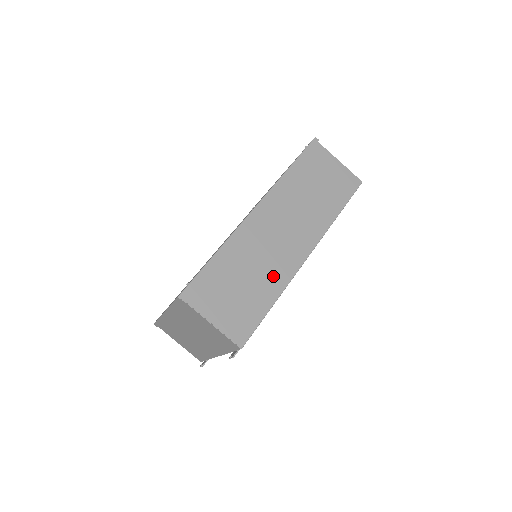
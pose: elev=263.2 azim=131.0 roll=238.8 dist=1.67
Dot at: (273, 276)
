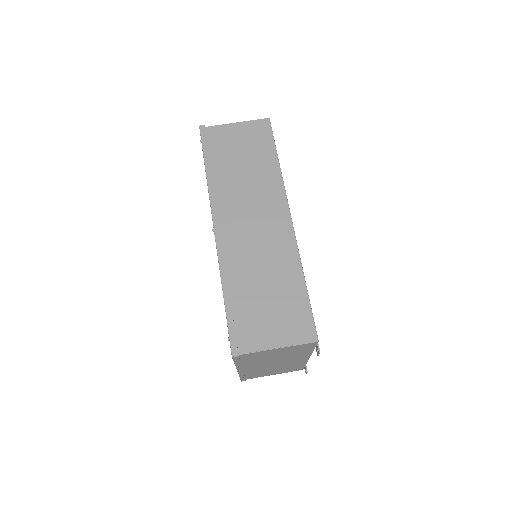
Dot at: (282, 262)
